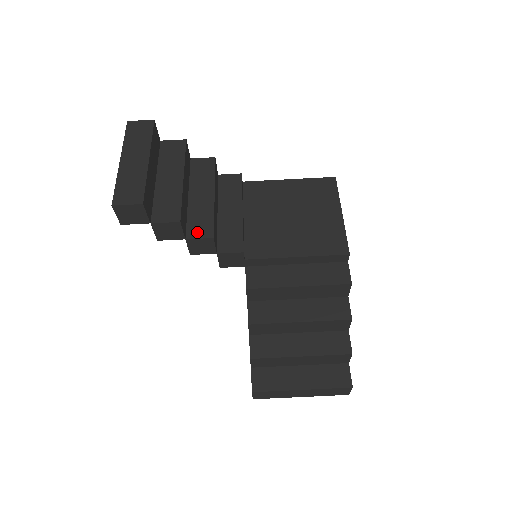
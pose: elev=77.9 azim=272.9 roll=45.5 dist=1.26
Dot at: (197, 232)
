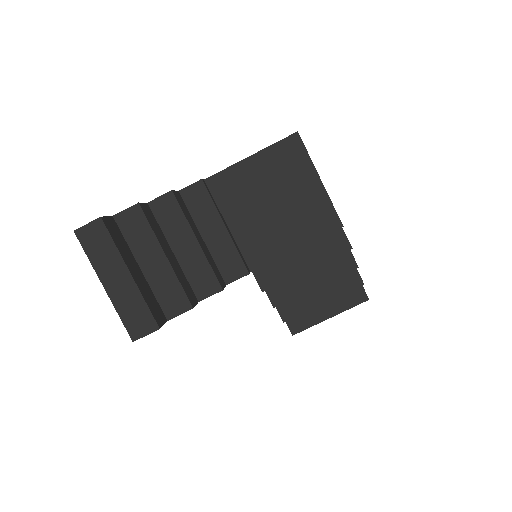
Dot at: (205, 290)
